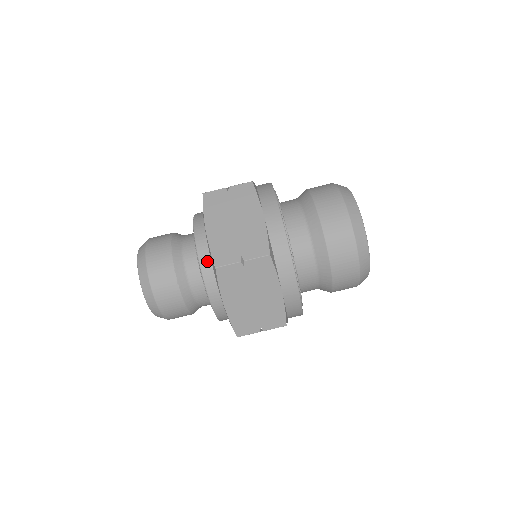
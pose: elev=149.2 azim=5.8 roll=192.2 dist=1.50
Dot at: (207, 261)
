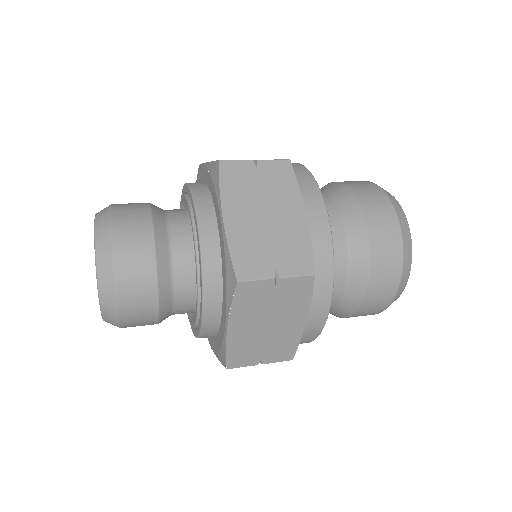
Dot at: (201, 189)
